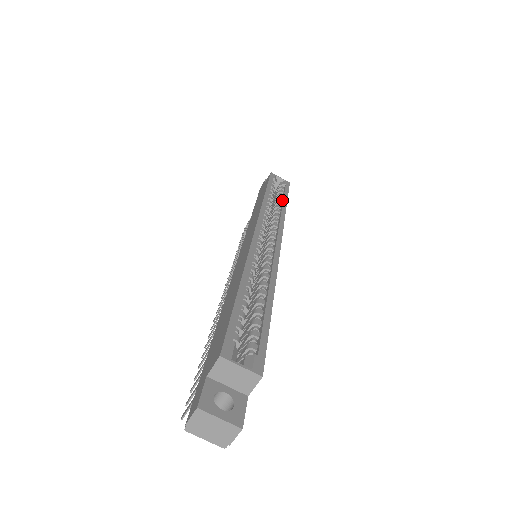
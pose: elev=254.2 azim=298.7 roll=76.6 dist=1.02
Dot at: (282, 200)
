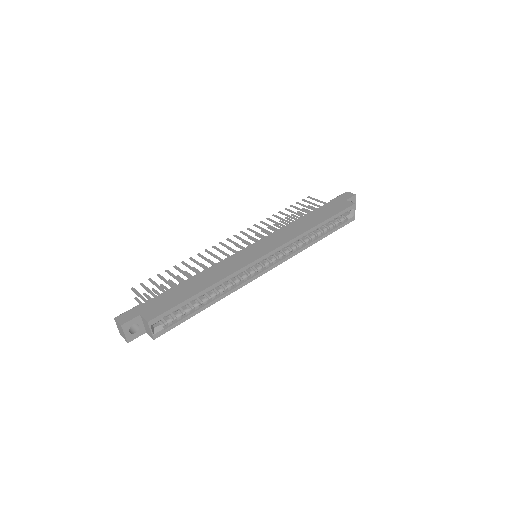
Dot at: (324, 234)
